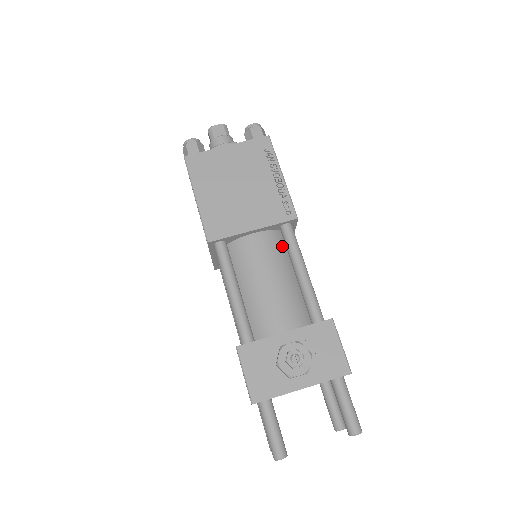
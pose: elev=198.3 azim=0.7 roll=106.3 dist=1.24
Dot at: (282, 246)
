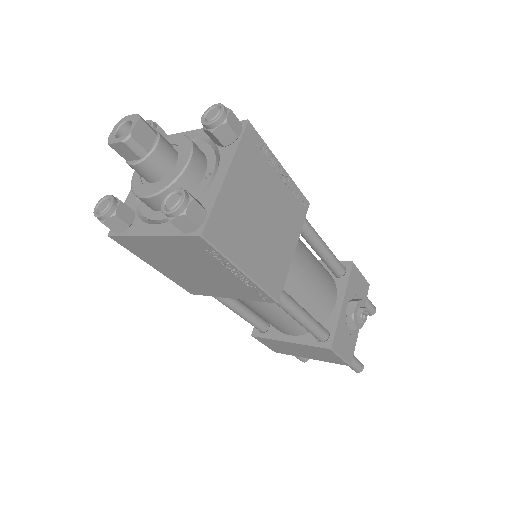
Dot at: occluded
